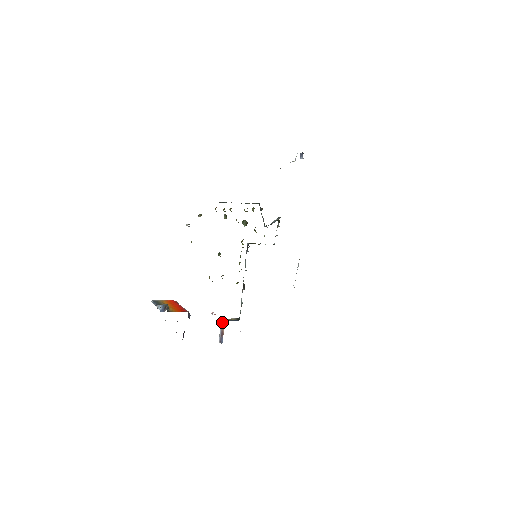
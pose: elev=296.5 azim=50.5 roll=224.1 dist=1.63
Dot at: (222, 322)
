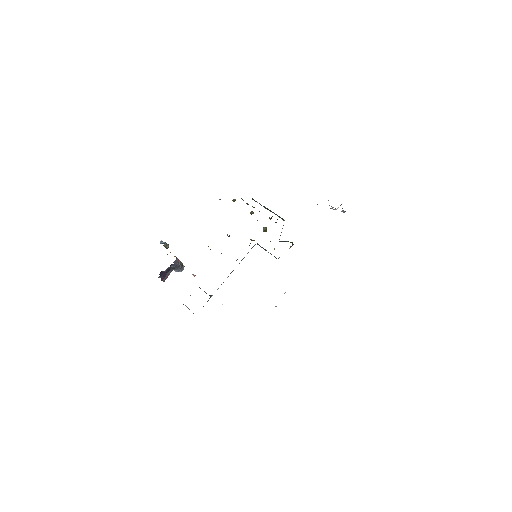
Dot at: occluded
